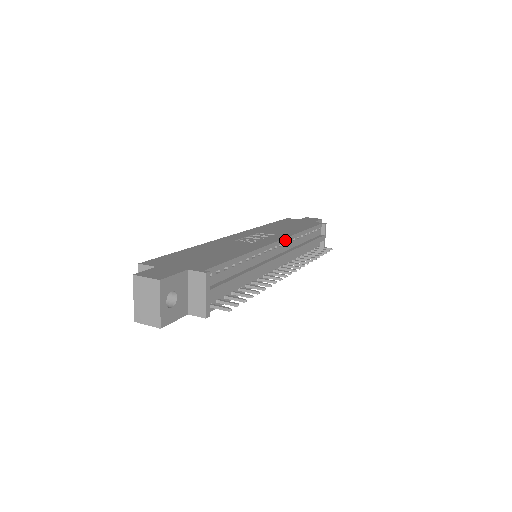
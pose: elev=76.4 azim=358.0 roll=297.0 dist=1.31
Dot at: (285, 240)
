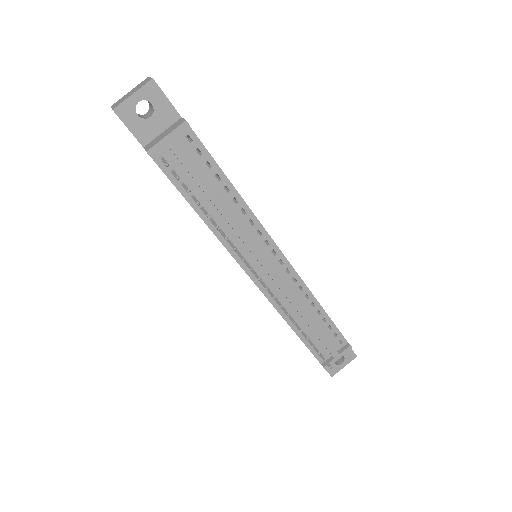
Dot at: (291, 268)
